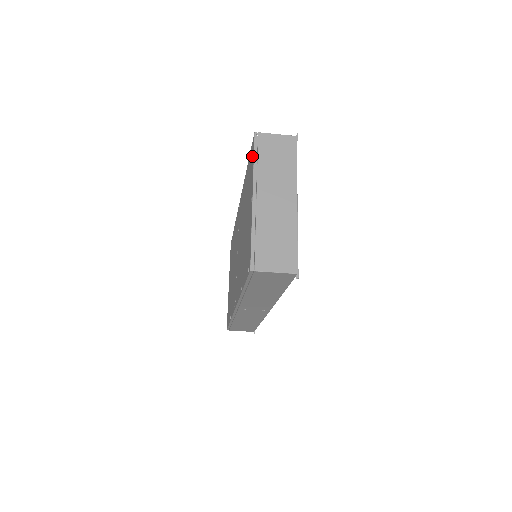
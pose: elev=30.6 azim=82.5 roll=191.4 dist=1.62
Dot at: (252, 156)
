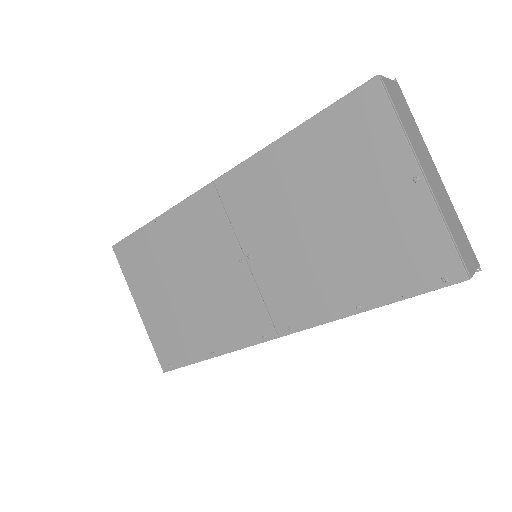
Dot at: (374, 112)
